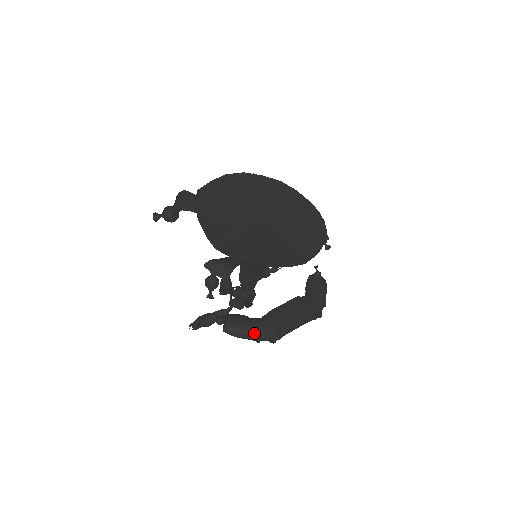
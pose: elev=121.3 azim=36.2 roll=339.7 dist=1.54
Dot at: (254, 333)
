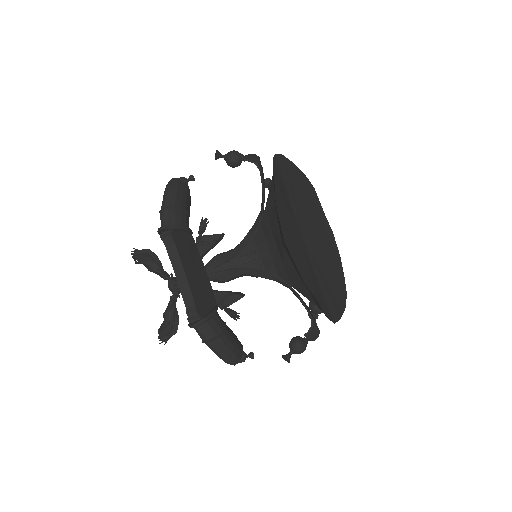
Dot at: (174, 203)
